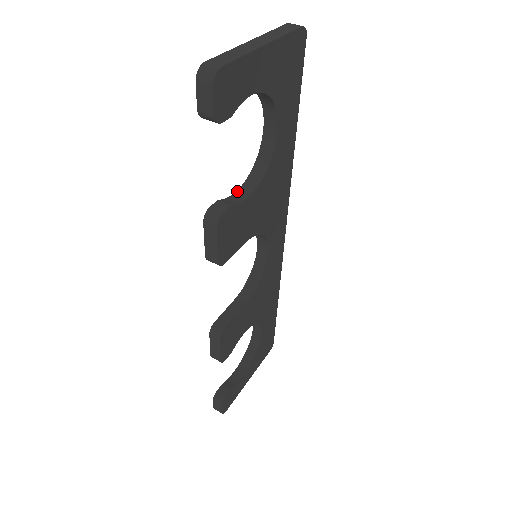
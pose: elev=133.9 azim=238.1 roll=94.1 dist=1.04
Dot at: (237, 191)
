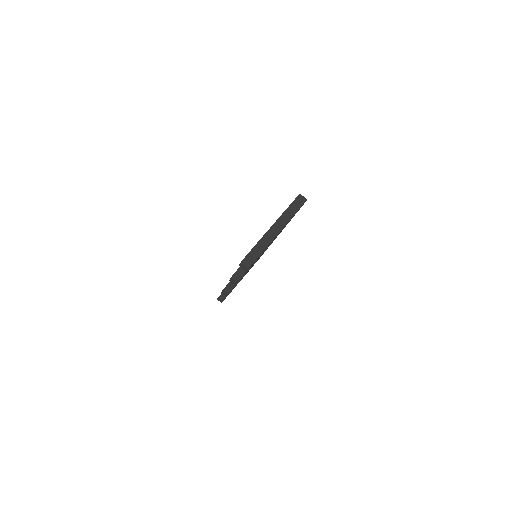
Dot at: occluded
